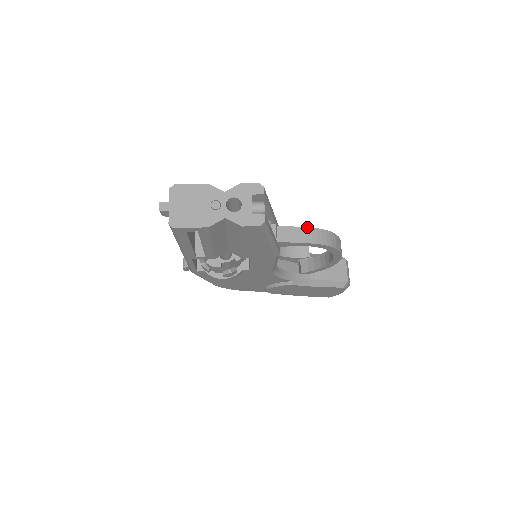
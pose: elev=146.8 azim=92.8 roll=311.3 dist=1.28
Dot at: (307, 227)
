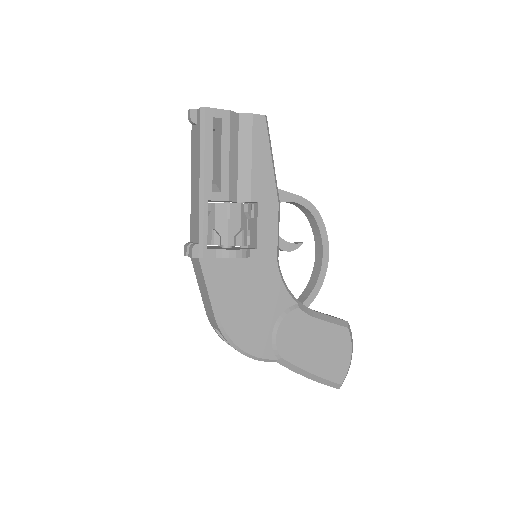
Dot at: occluded
